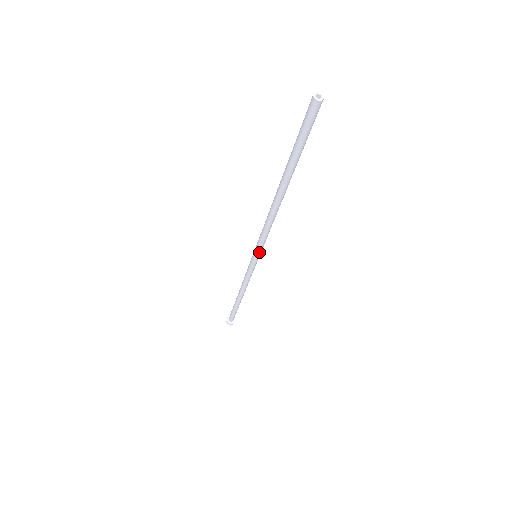
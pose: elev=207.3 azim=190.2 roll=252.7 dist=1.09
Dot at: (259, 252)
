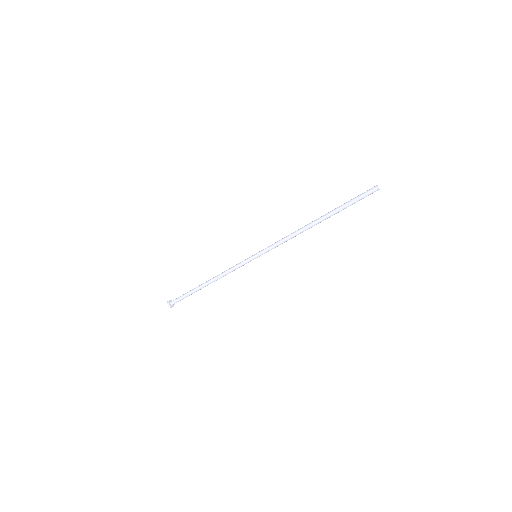
Dot at: (262, 252)
